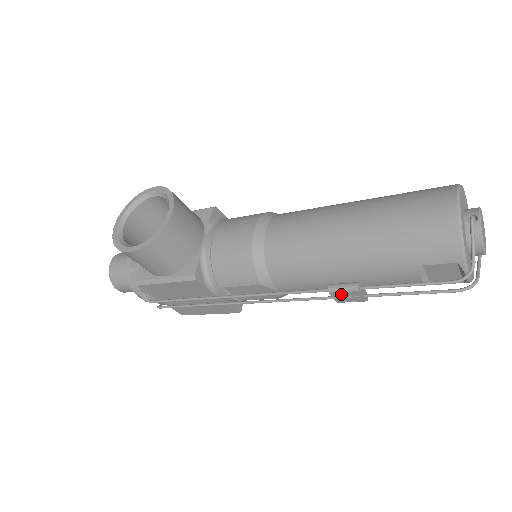
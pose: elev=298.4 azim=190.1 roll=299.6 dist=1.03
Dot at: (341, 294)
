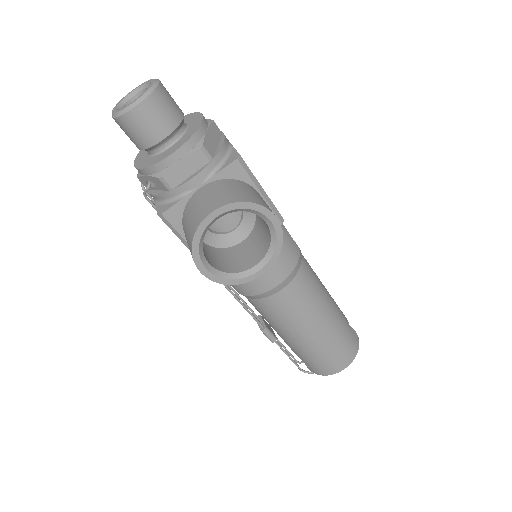
Dot at: (264, 332)
